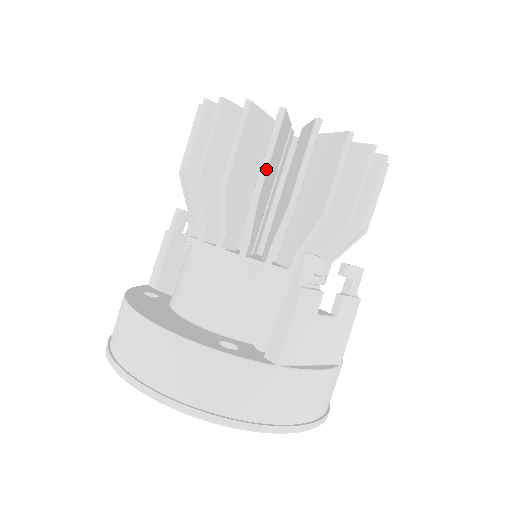
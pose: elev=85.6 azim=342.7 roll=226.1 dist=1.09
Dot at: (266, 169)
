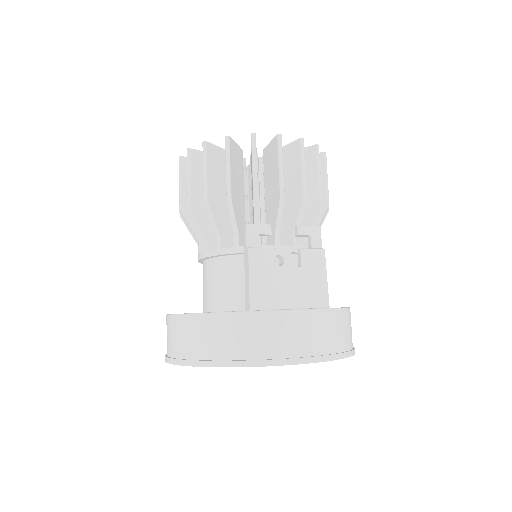
Dot at: (206, 183)
